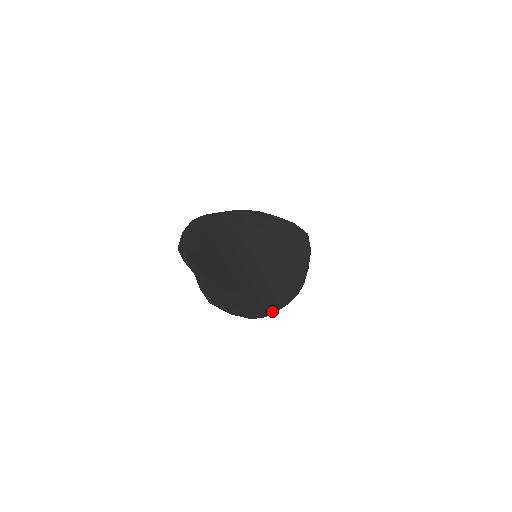
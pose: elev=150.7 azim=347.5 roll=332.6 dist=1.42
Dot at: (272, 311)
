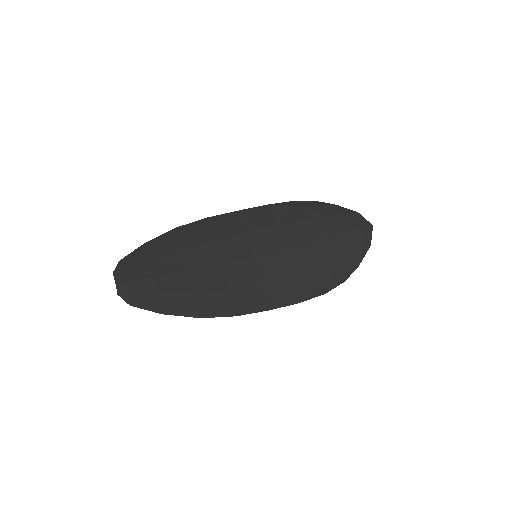
Dot at: (255, 310)
